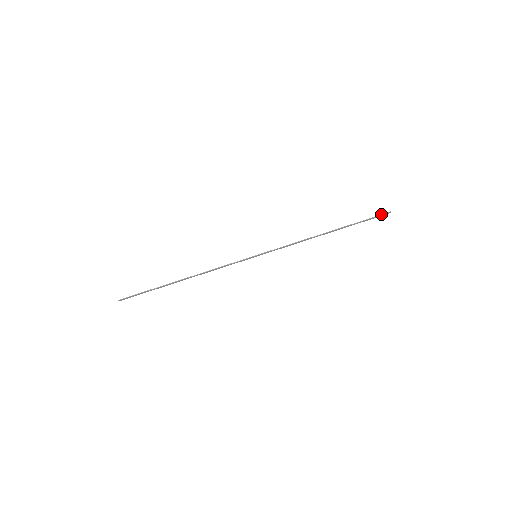
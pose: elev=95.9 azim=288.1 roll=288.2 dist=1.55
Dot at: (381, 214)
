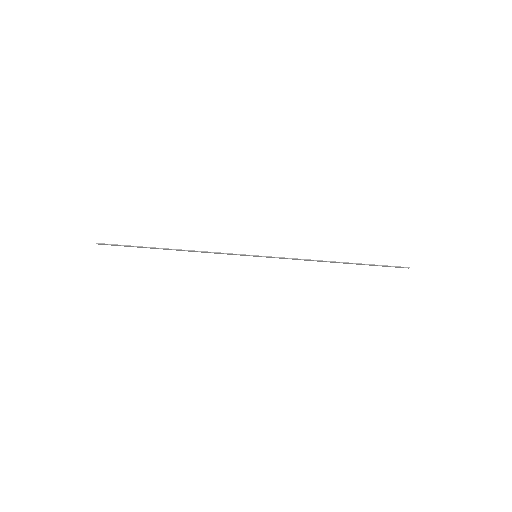
Dot at: (399, 266)
